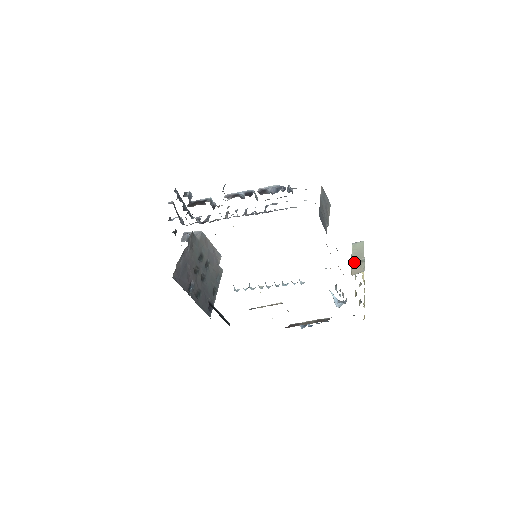
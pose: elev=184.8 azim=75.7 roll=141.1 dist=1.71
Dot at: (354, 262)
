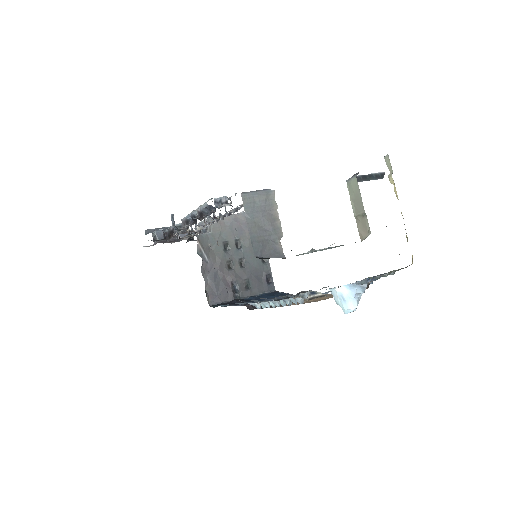
Dot at: (356, 218)
